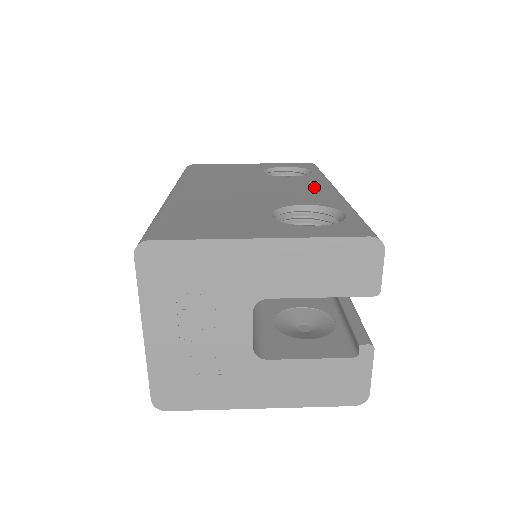
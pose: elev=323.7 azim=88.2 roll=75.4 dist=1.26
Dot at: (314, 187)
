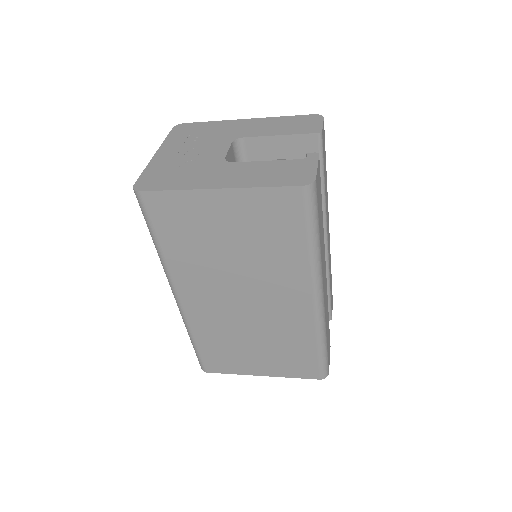
Dot at: occluded
